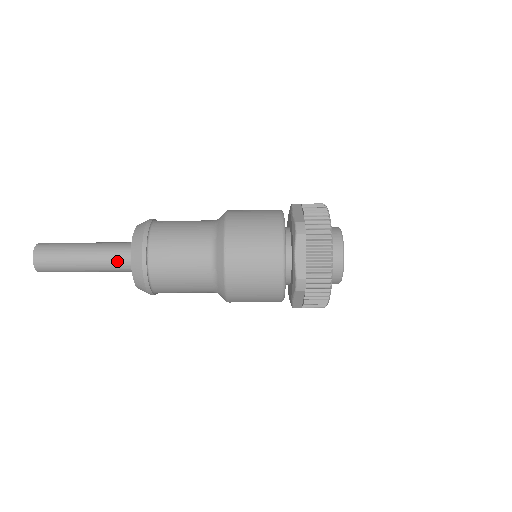
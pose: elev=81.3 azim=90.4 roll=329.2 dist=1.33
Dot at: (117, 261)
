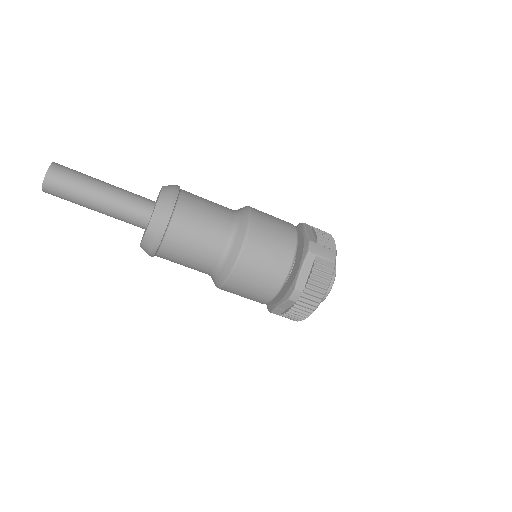
Dot at: (128, 222)
